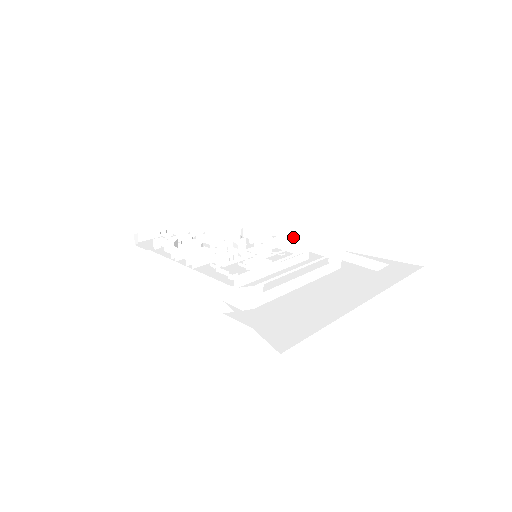
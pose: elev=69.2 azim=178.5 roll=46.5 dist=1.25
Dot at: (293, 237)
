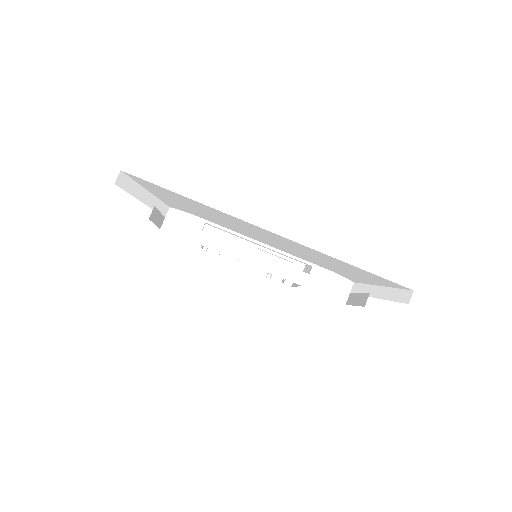
Dot at: occluded
